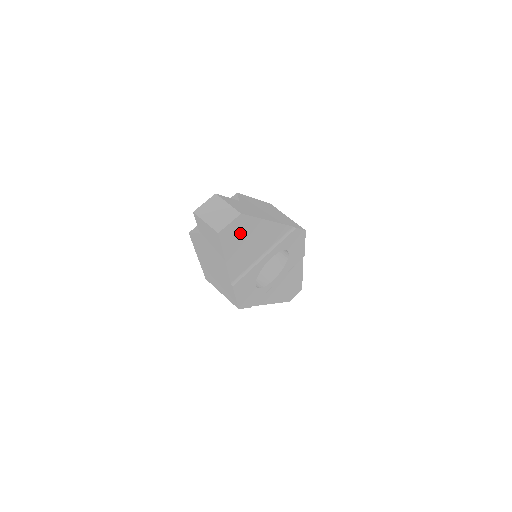
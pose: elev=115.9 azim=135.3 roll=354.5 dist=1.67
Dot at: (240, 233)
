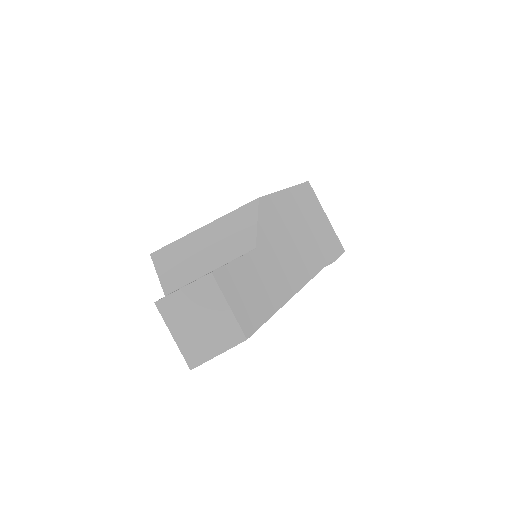
Dot at: occluded
